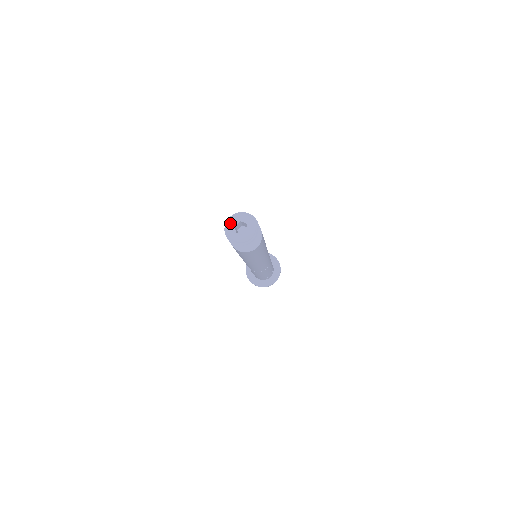
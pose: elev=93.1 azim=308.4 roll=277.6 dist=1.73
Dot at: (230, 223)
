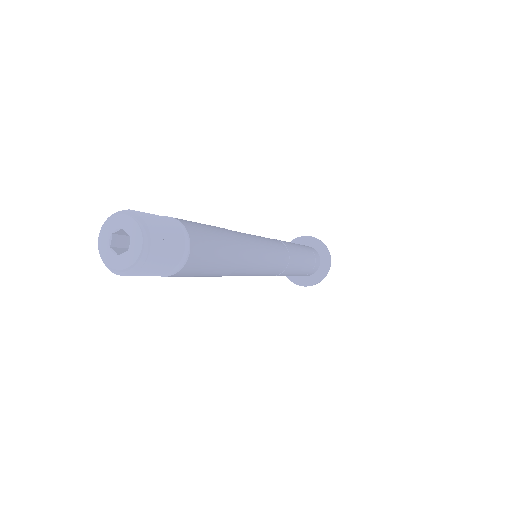
Dot at: (101, 250)
